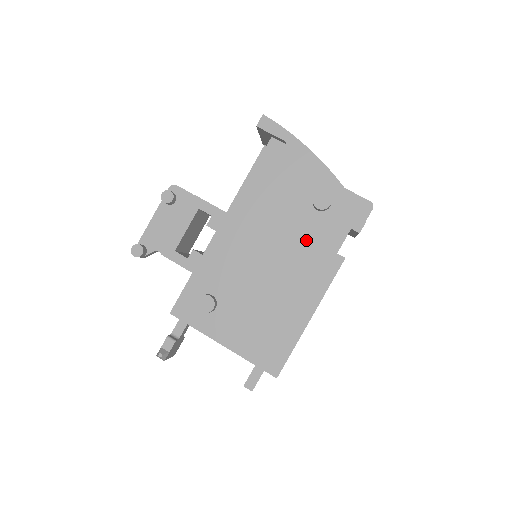
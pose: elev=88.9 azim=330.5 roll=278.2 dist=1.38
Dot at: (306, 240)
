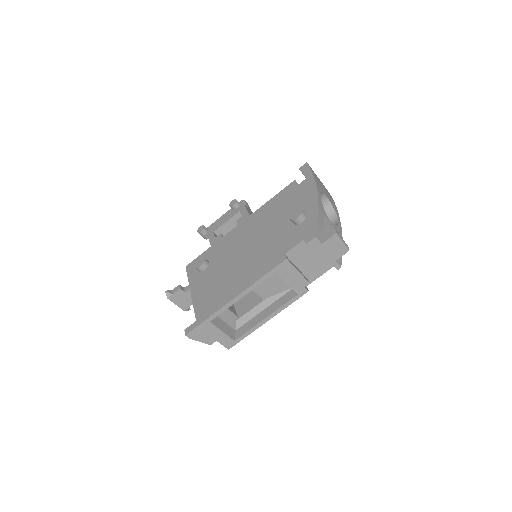
Dot at: (275, 241)
